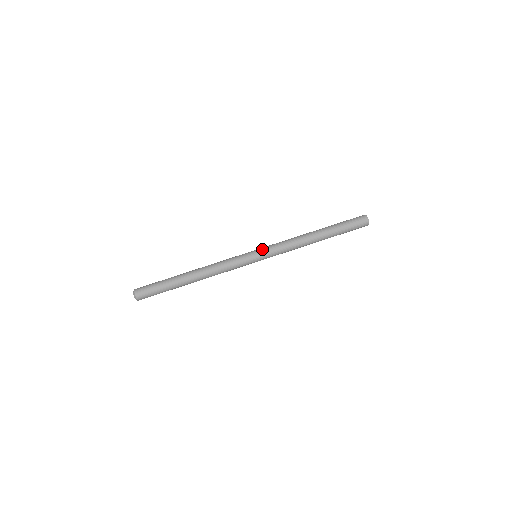
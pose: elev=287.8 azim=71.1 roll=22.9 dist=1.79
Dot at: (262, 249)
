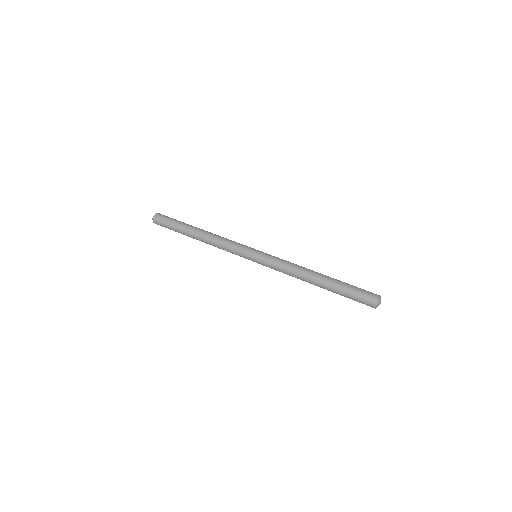
Dot at: (262, 255)
